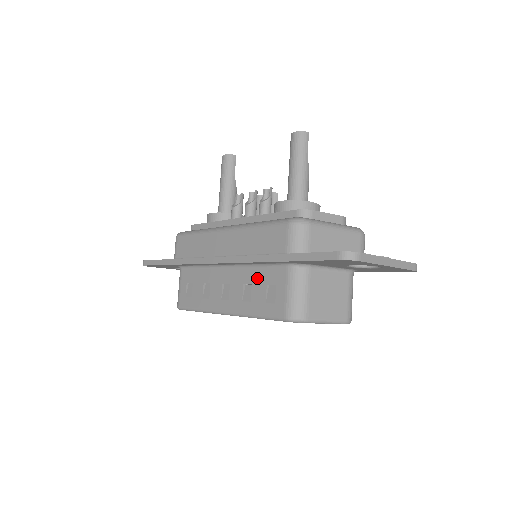
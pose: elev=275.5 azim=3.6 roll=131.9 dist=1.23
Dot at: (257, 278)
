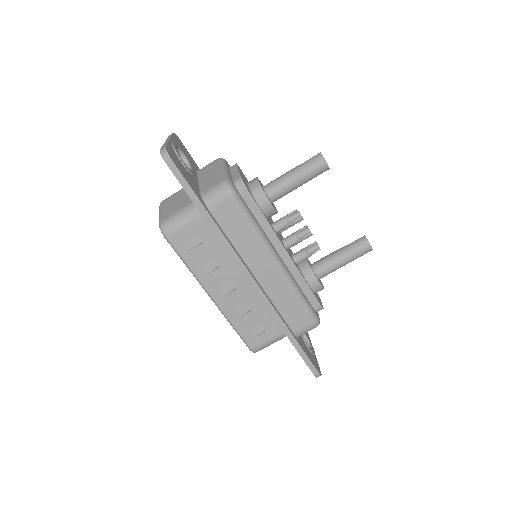
Dot at: (260, 313)
